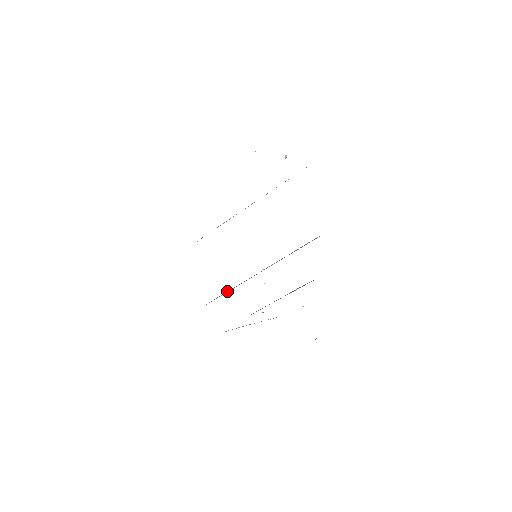
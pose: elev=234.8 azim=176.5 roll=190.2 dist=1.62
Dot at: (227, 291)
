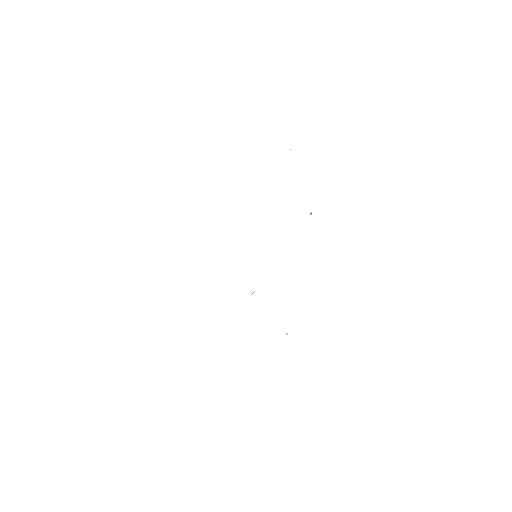
Dot at: occluded
